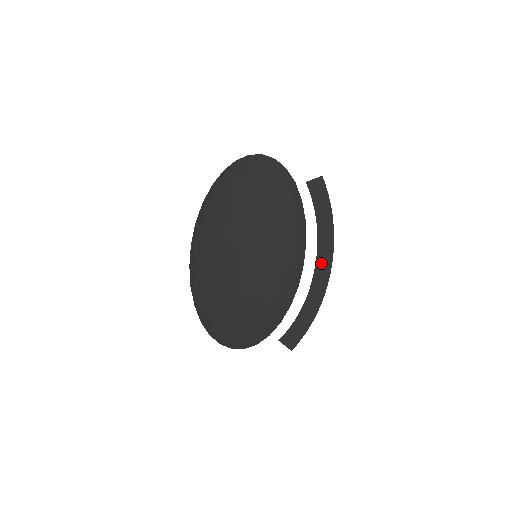
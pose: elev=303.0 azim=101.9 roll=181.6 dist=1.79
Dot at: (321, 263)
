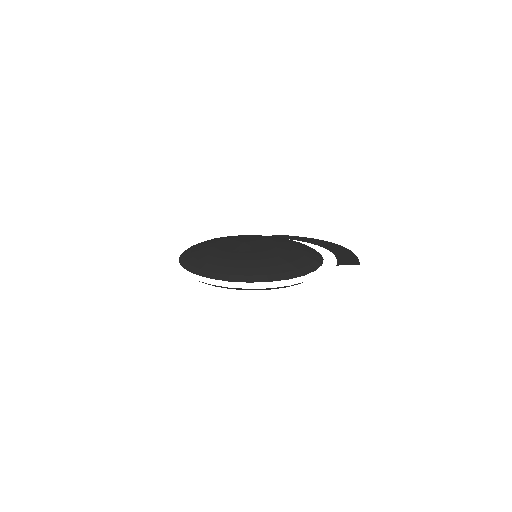
Dot at: (319, 244)
